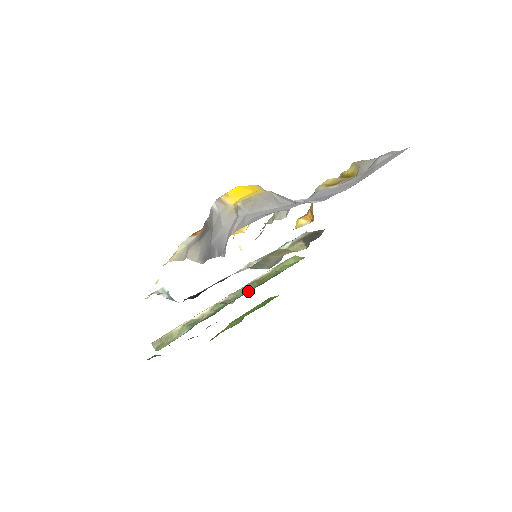
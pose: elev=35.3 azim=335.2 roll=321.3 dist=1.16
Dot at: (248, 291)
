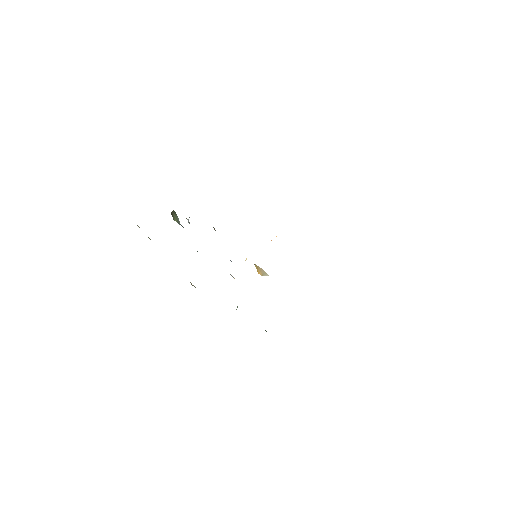
Dot at: occluded
